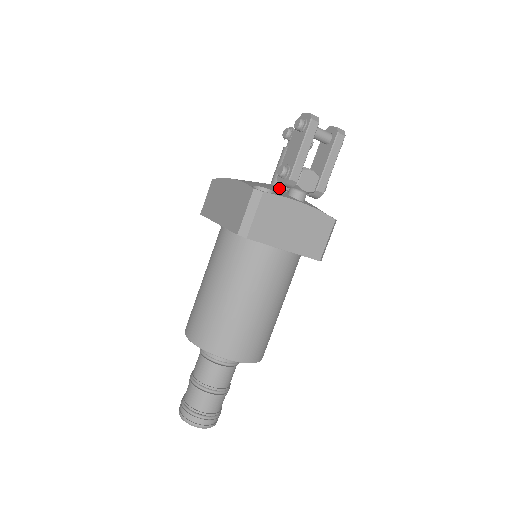
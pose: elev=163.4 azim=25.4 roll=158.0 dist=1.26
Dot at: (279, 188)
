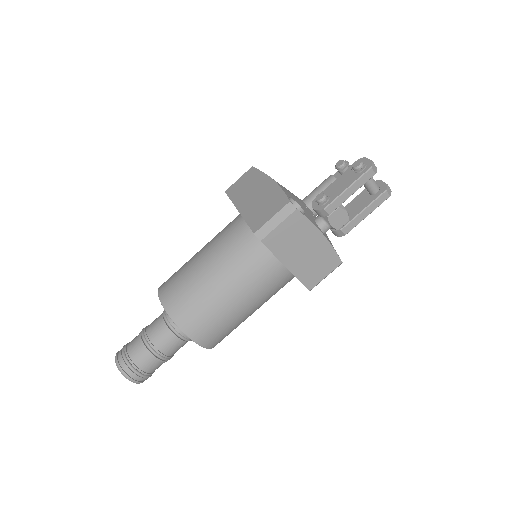
Dot at: (309, 209)
